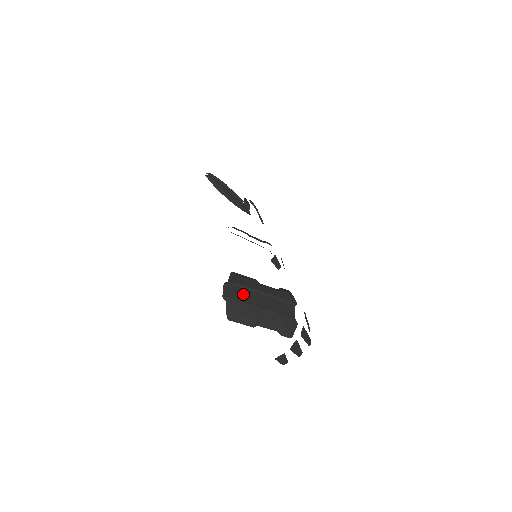
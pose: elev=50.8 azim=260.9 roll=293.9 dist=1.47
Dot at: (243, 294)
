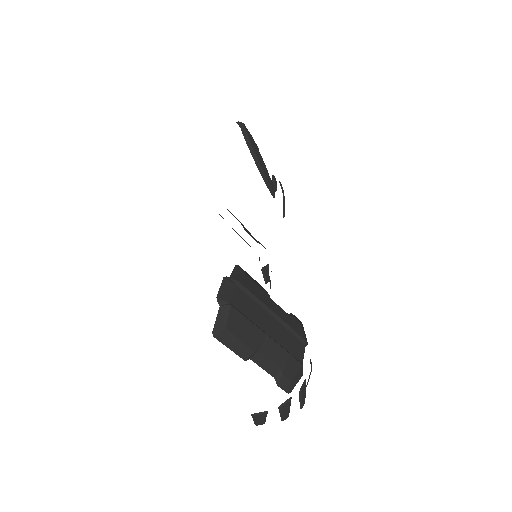
Dot at: (246, 304)
